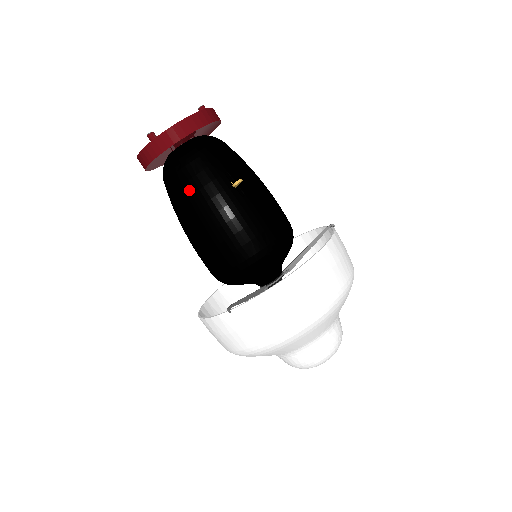
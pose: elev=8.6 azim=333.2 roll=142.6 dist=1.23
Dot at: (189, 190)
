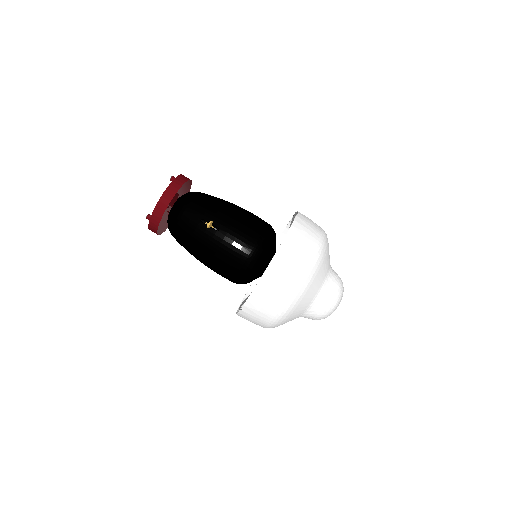
Dot at: (186, 241)
